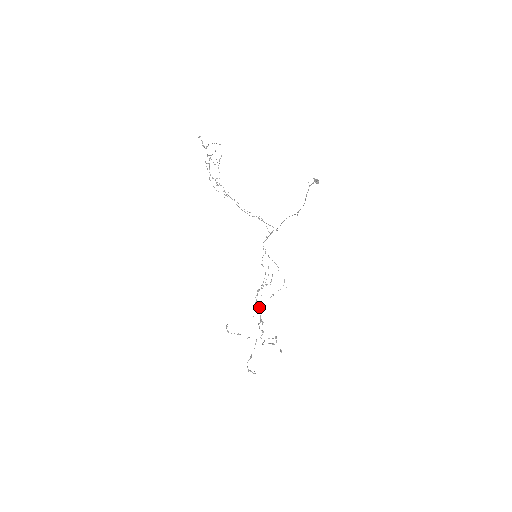
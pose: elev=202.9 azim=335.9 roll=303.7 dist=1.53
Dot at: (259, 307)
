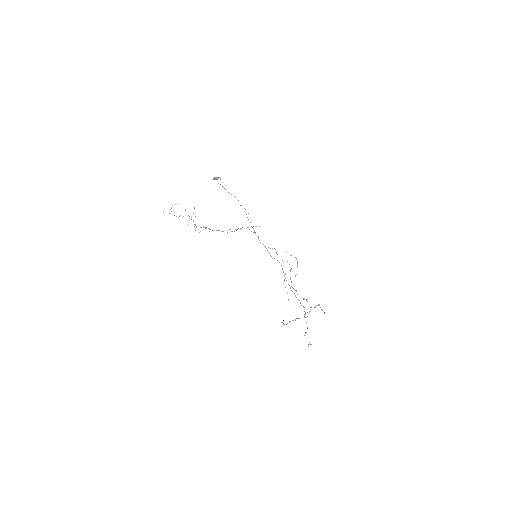
Dot at: (296, 290)
